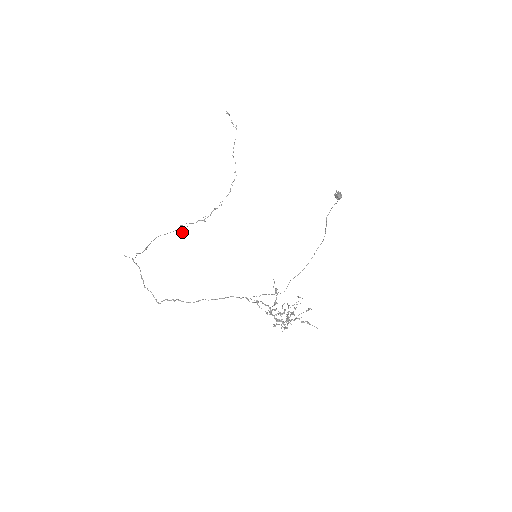
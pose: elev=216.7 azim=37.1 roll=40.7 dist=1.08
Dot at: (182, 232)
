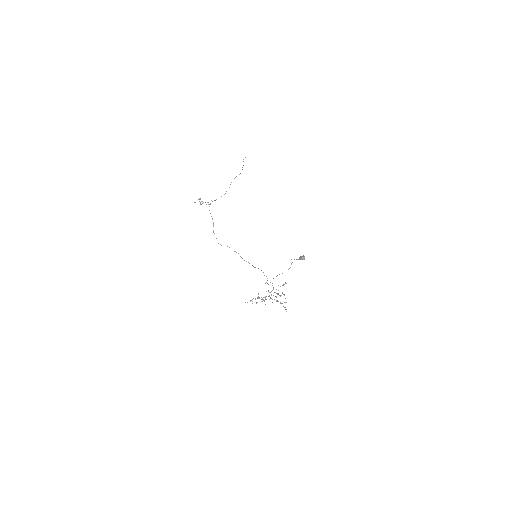
Dot at: (195, 202)
